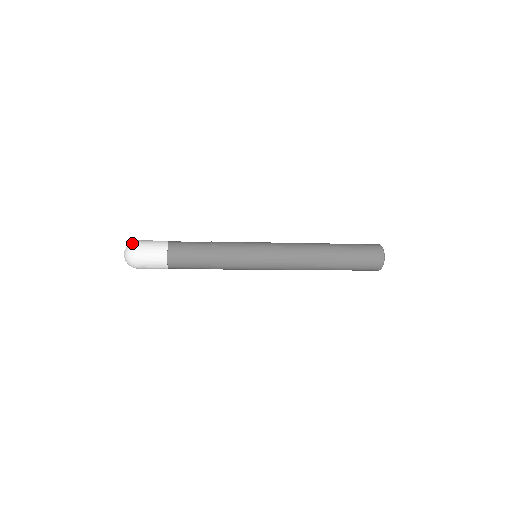
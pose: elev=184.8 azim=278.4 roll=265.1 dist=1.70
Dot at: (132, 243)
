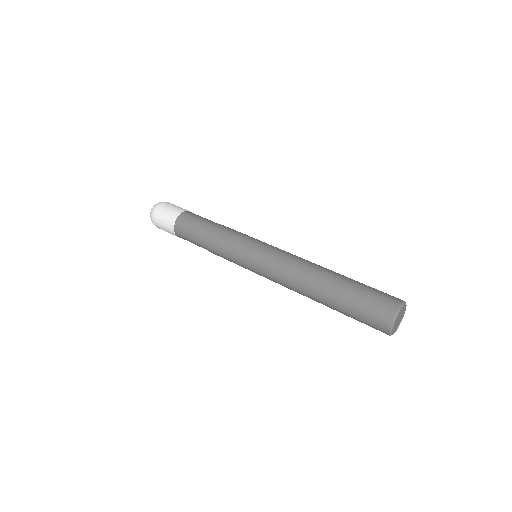
Dot at: (156, 204)
